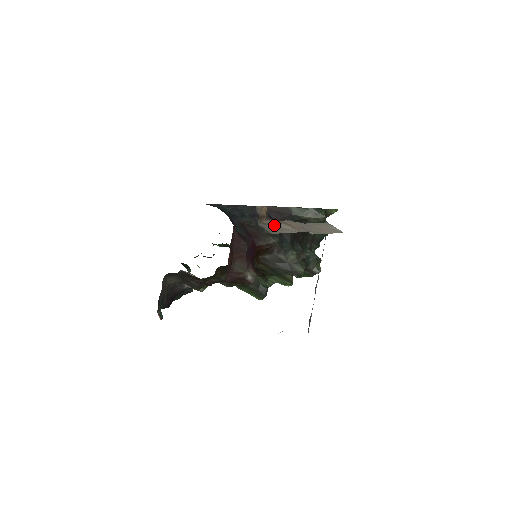
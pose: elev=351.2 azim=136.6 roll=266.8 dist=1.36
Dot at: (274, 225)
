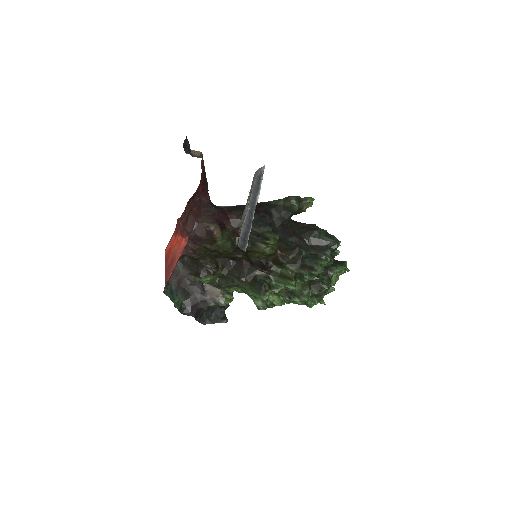
Dot at: occluded
